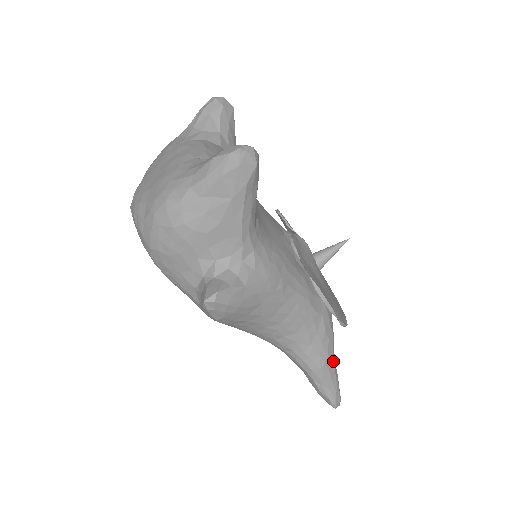
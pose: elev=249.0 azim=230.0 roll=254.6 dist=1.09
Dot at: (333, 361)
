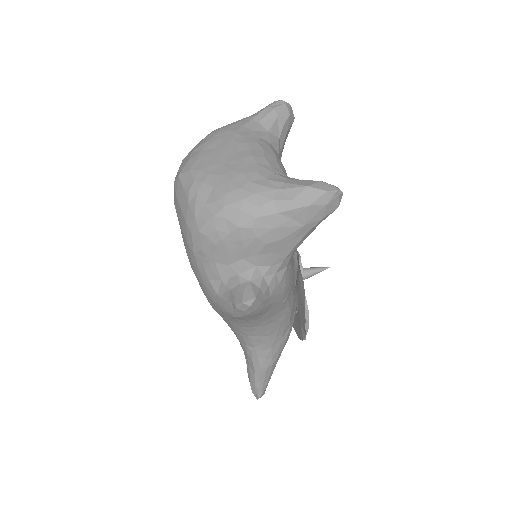
Dot at: occluded
